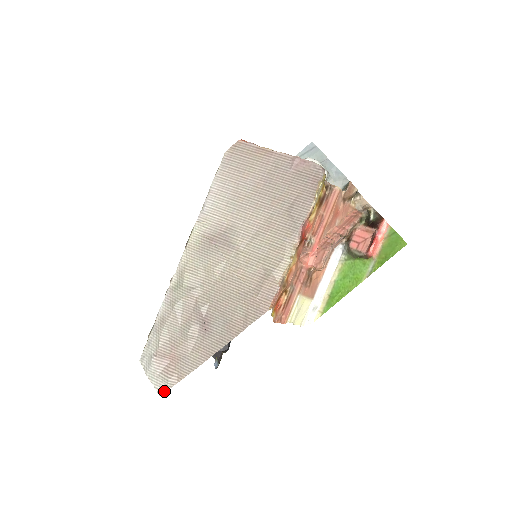
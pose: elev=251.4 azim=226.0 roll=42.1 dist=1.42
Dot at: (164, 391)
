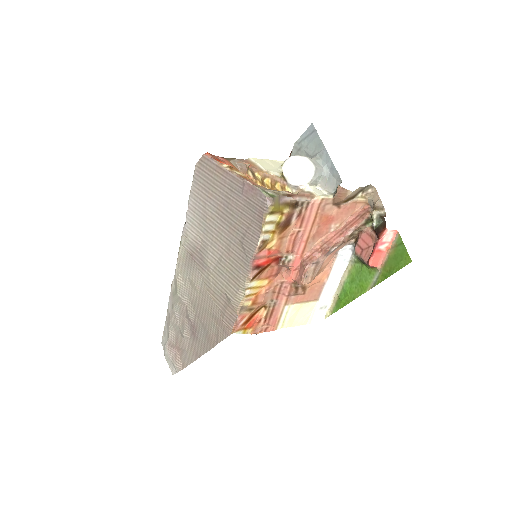
Dot at: (175, 373)
